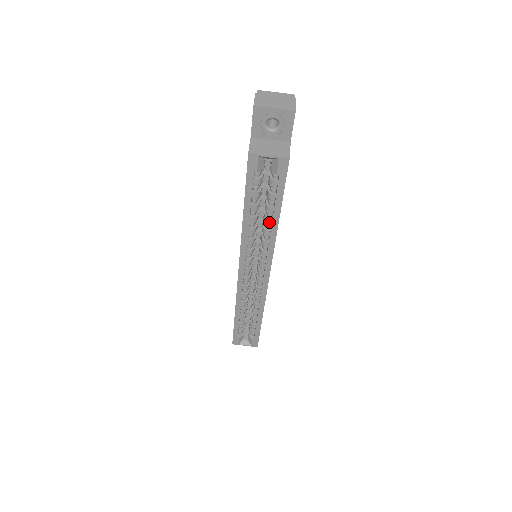
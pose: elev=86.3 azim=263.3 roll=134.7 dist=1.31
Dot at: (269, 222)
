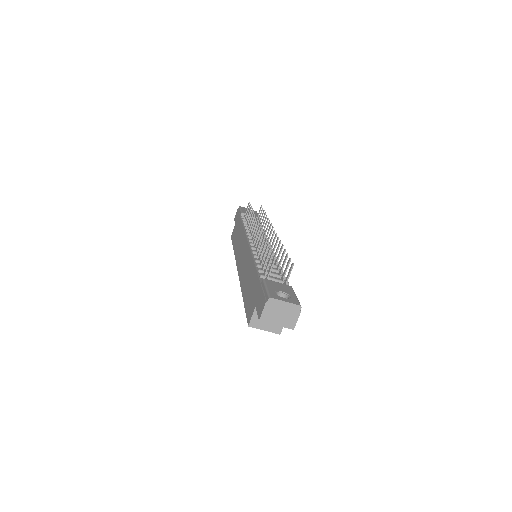
Dot at: occluded
